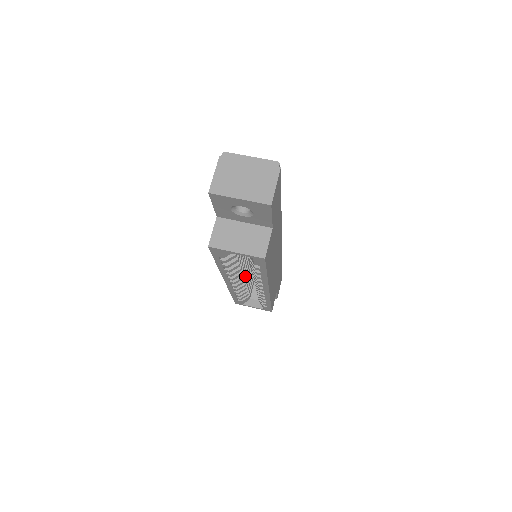
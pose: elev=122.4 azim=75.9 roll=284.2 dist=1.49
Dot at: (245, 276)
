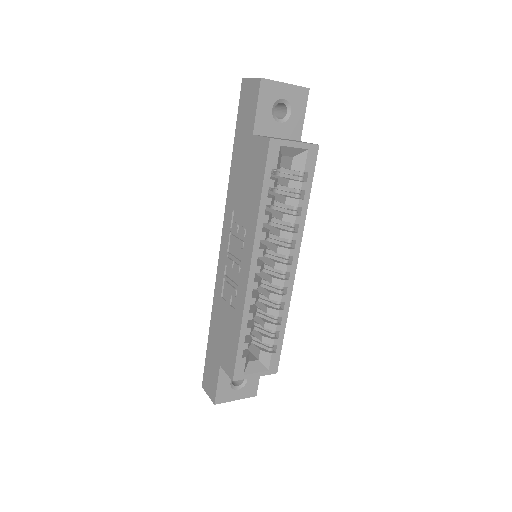
Dot at: (258, 276)
